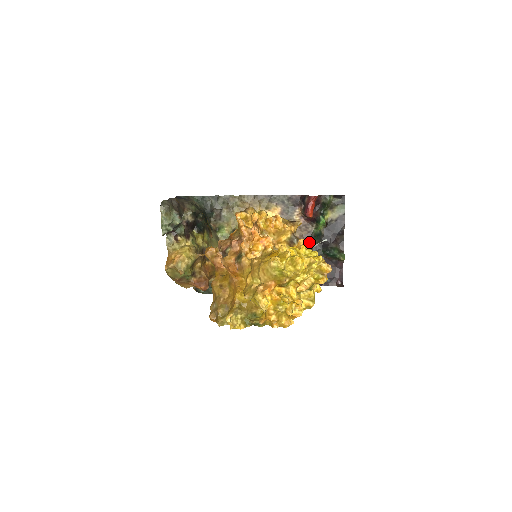
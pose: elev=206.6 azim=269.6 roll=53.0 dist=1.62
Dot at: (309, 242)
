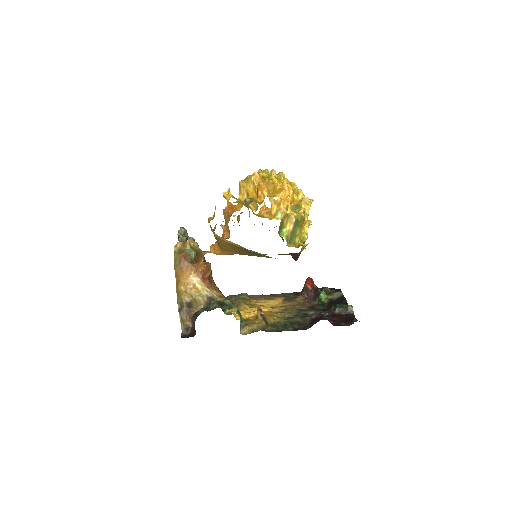
Dot at: (314, 309)
